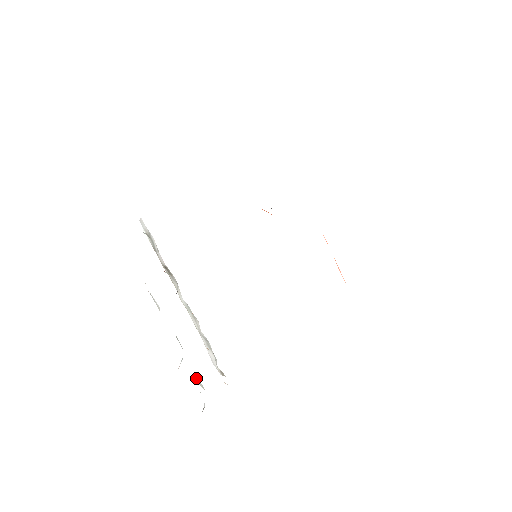
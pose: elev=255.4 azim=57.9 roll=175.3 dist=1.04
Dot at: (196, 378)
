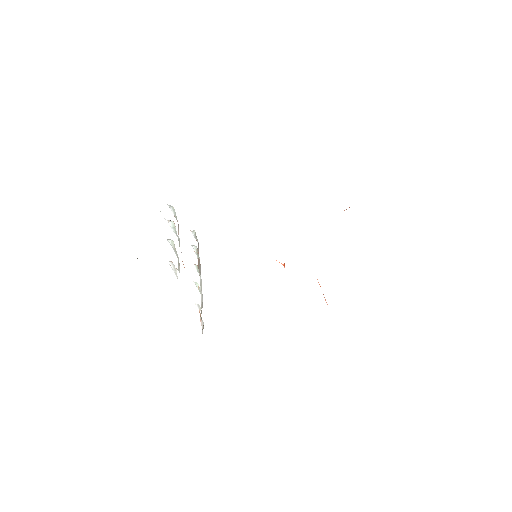
Dot at: (178, 265)
